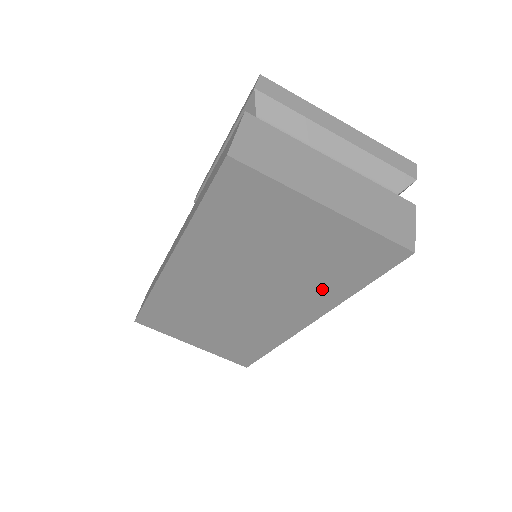
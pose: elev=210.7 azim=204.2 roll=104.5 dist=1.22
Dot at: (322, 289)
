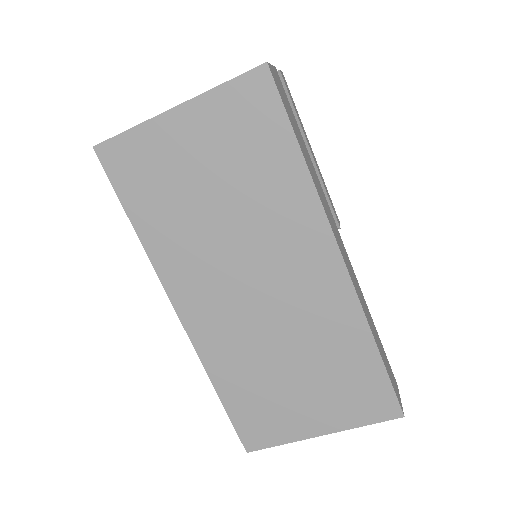
Dot at: (283, 191)
